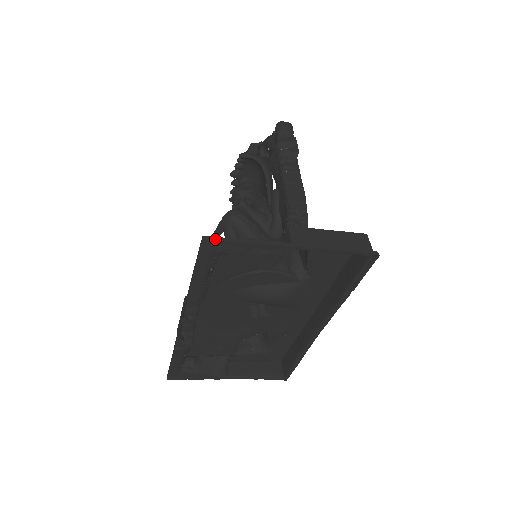
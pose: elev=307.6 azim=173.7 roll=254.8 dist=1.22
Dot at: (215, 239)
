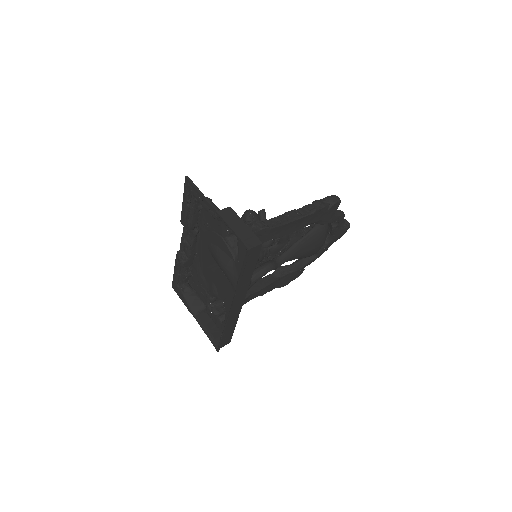
Dot at: (190, 180)
